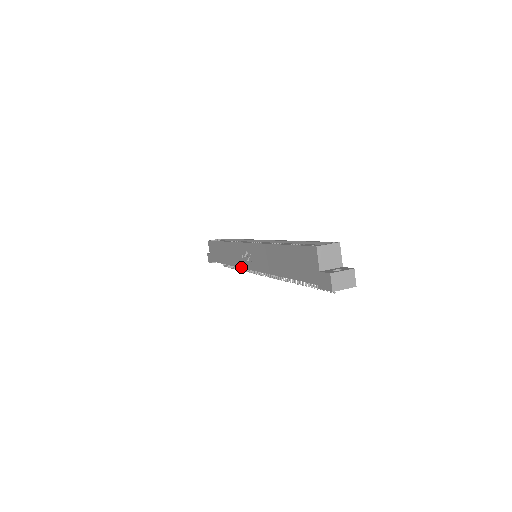
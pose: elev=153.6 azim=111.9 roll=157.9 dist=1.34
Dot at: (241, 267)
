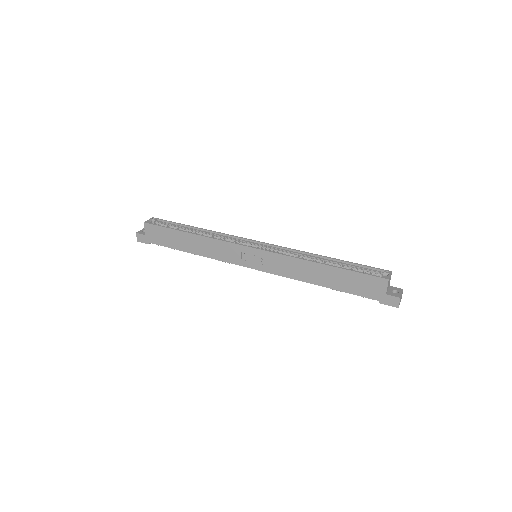
Dot at: (235, 264)
